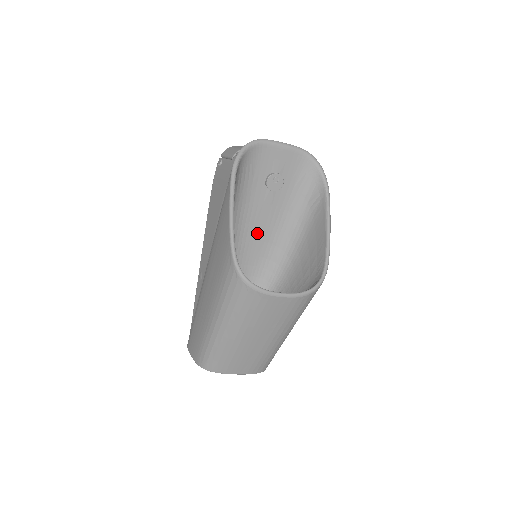
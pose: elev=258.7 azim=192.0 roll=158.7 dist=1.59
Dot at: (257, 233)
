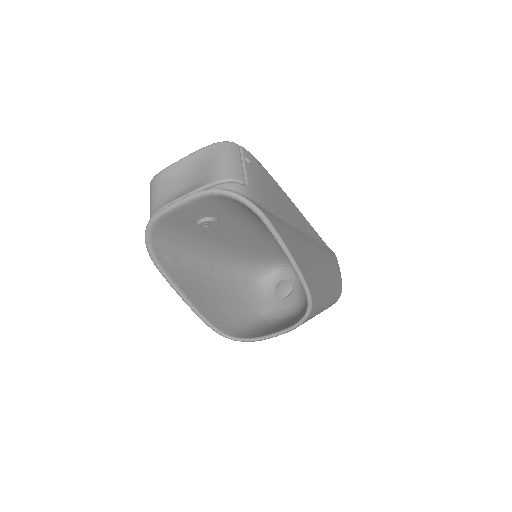
Dot at: (240, 243)
